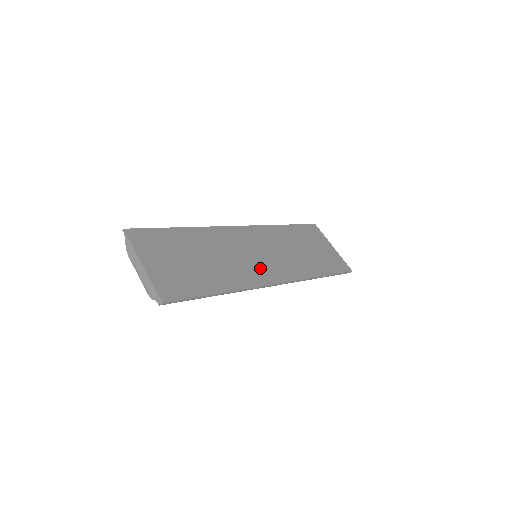
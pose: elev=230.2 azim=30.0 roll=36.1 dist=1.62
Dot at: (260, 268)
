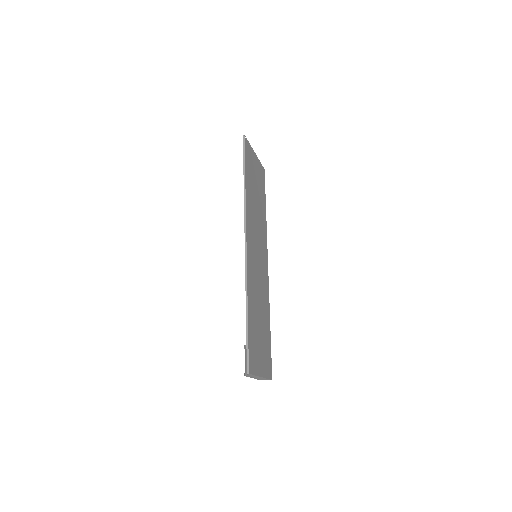
Dot at: (263, 268)
